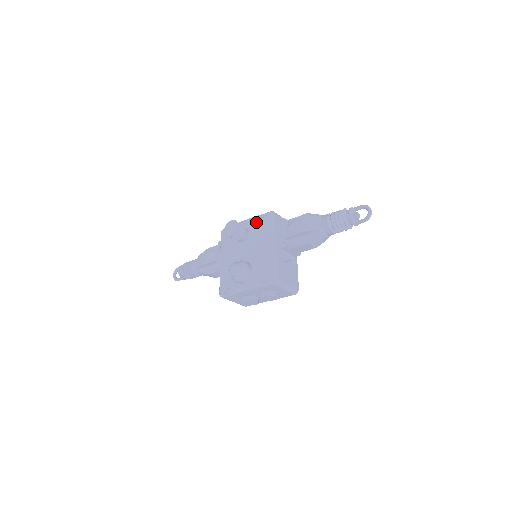
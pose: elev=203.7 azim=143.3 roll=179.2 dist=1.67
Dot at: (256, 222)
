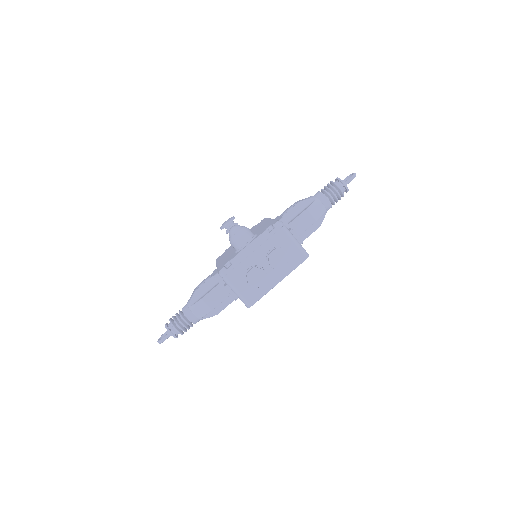
Dot at: (251, 228)
